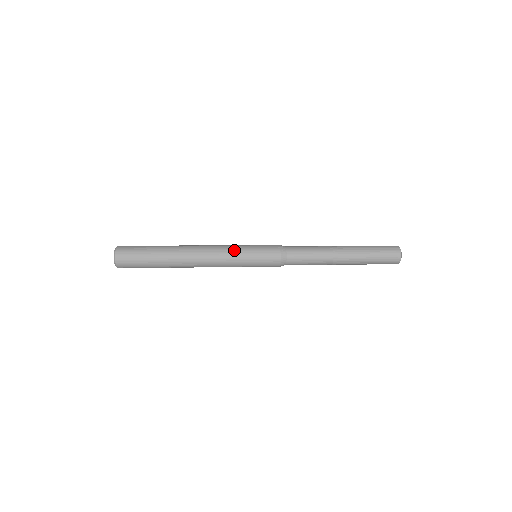
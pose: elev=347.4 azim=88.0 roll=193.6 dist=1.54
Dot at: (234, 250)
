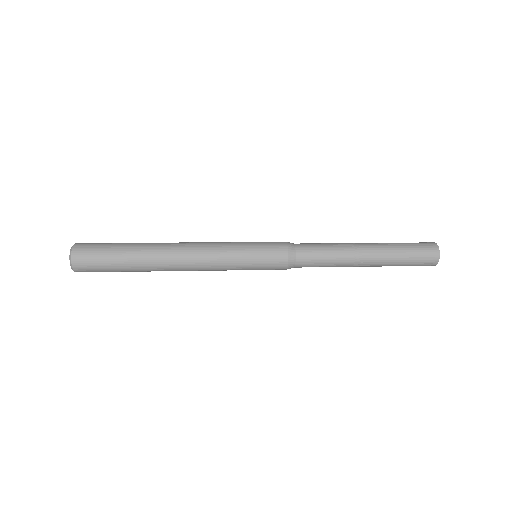
Dot at: (228, 257)
